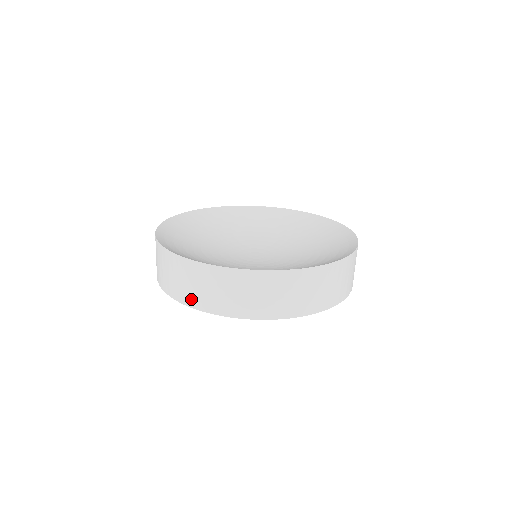
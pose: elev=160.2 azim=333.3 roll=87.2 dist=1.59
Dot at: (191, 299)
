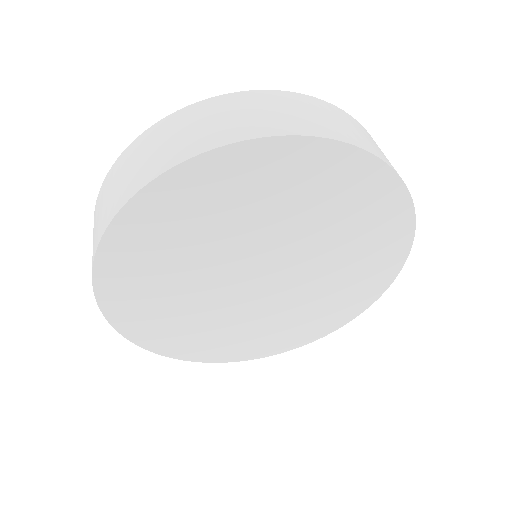
Dot at: (92, 259)
